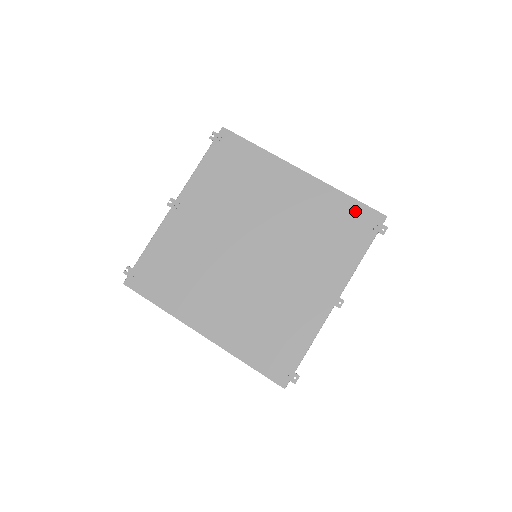
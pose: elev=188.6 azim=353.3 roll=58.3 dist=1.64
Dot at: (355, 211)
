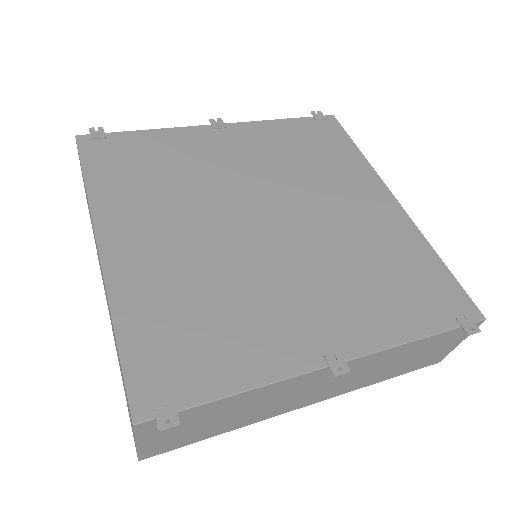
Dot at: (441, 281)
